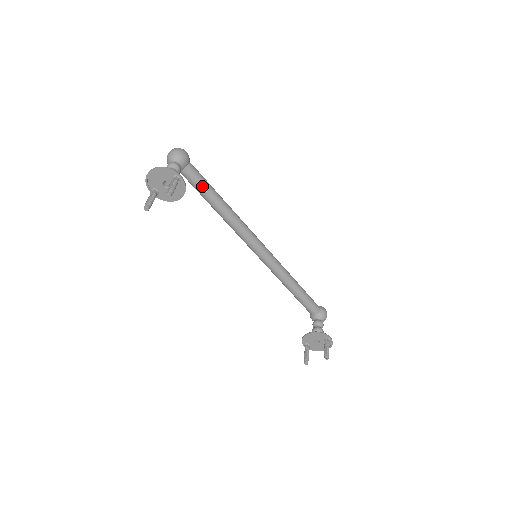
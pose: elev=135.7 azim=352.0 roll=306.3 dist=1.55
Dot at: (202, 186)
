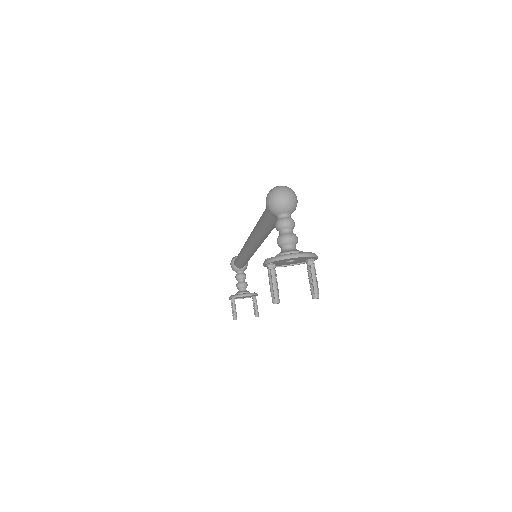
Dot at: occluded
